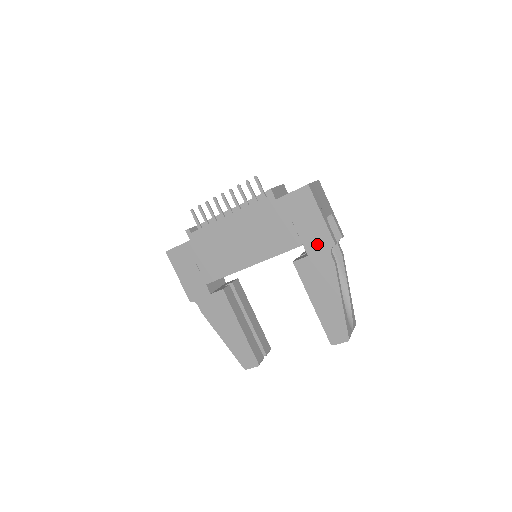
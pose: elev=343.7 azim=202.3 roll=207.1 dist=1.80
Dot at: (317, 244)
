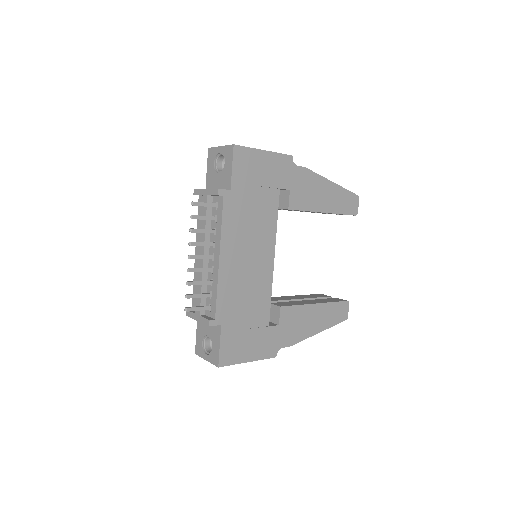
Dot at: (285, 173)
